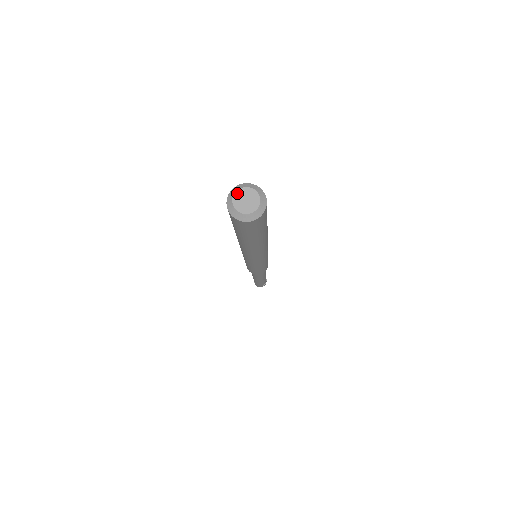
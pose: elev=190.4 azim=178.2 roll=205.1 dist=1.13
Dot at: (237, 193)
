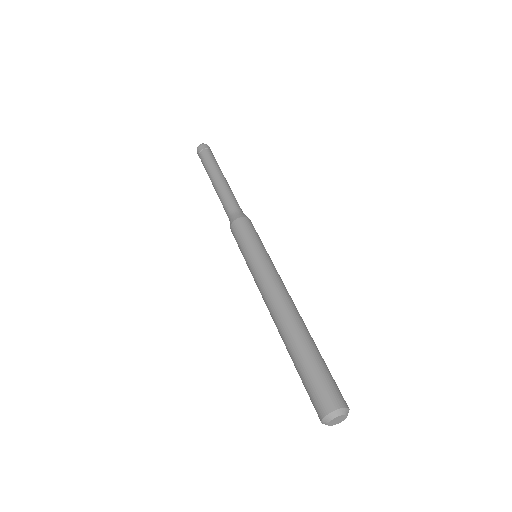
Dot at: (337, 418)
